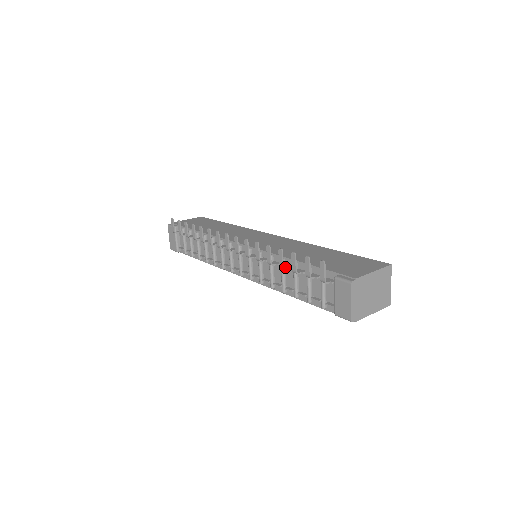
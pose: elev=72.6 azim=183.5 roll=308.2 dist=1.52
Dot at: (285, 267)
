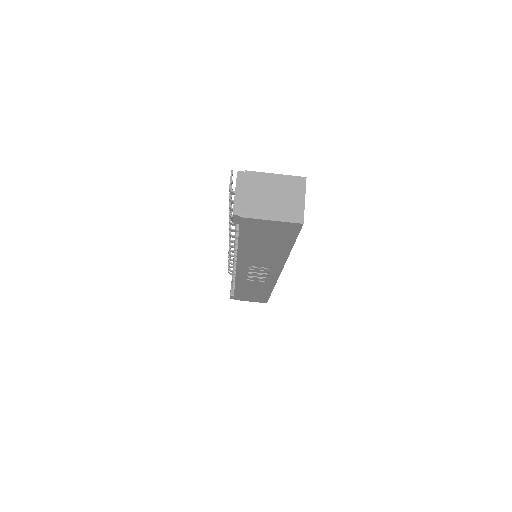
Dot at: occluded
